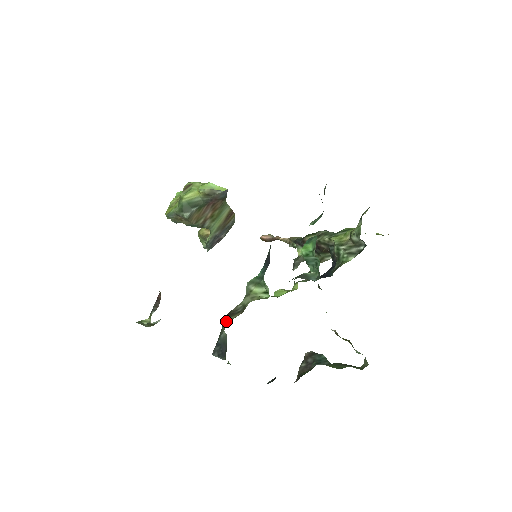
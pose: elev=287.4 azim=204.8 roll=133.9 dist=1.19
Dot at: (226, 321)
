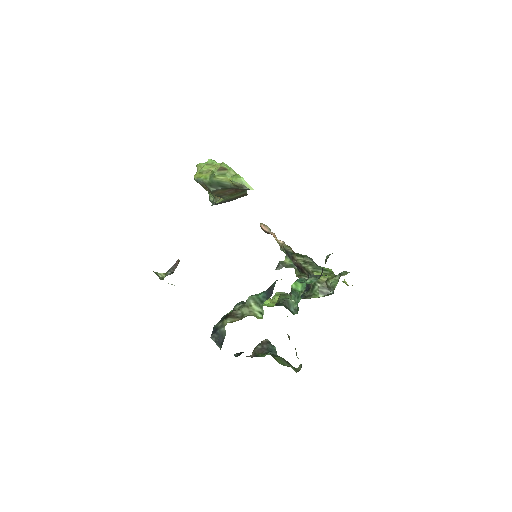
Dot at: (228, 320)
